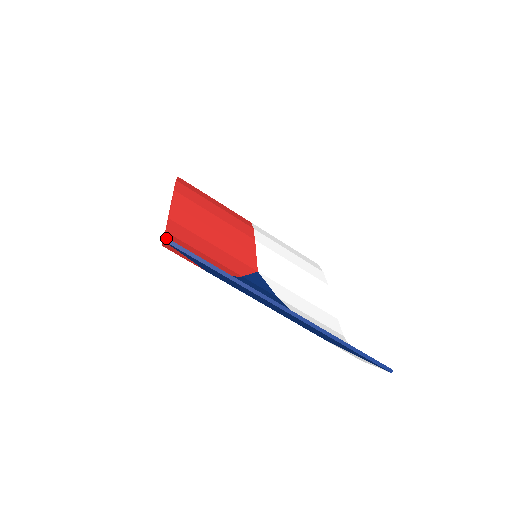
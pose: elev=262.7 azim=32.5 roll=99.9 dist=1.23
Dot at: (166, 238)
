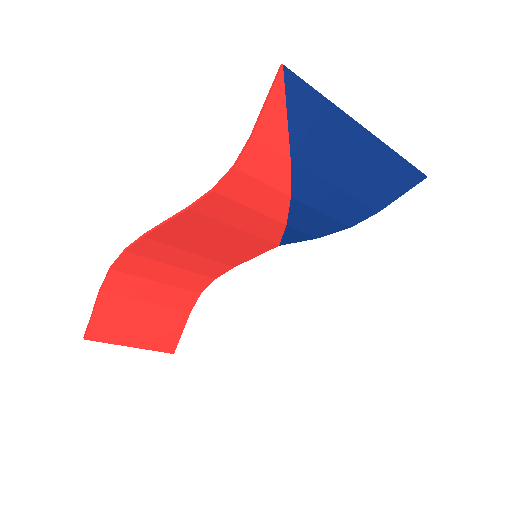
Dot at: (282, 65)
